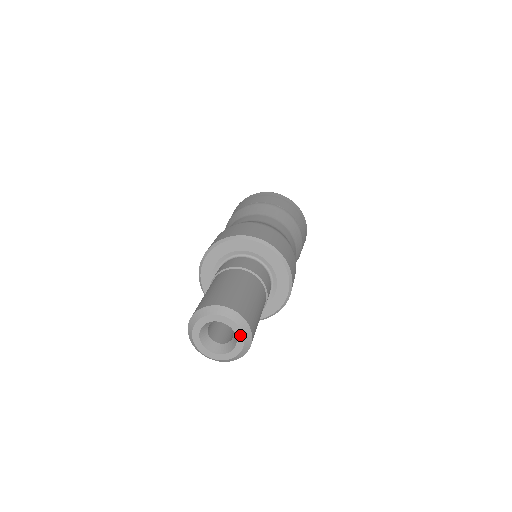
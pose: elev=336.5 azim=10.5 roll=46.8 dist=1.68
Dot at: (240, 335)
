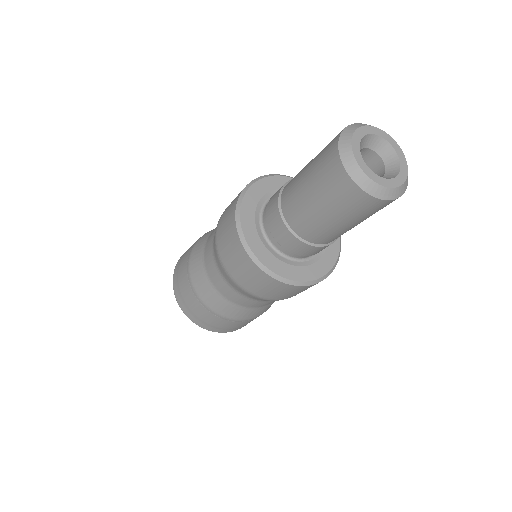
Dot at: (398, 149)
